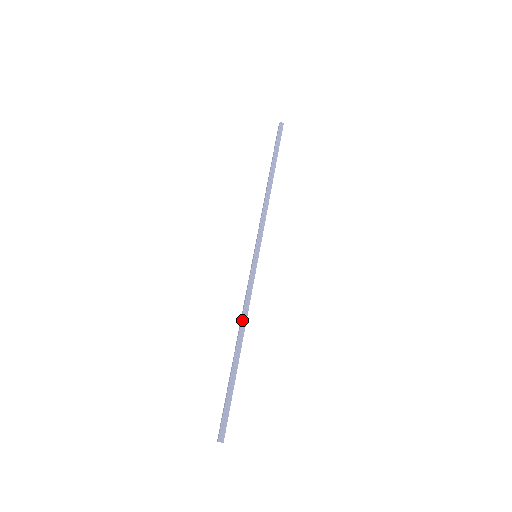
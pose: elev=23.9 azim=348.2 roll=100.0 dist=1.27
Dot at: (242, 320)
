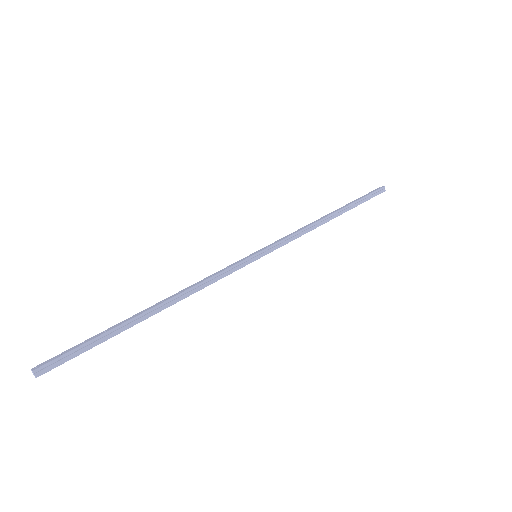
Dot at: (186, 291)
